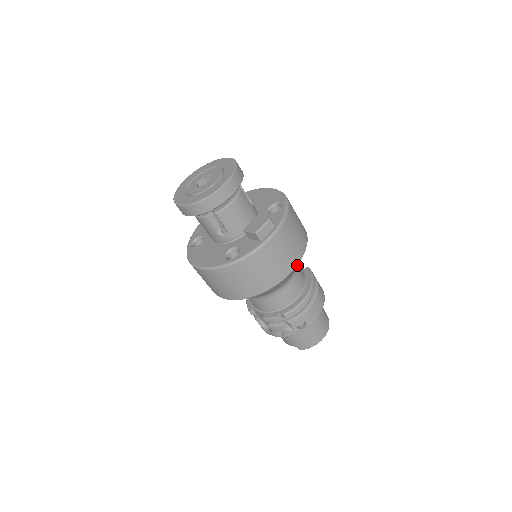
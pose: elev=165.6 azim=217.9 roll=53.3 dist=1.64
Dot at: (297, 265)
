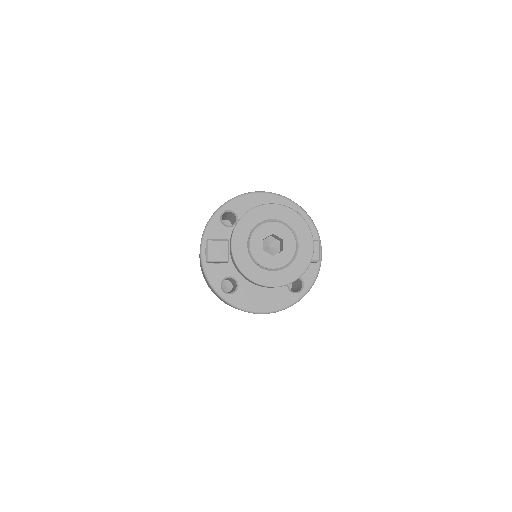
Dot at: occluded
